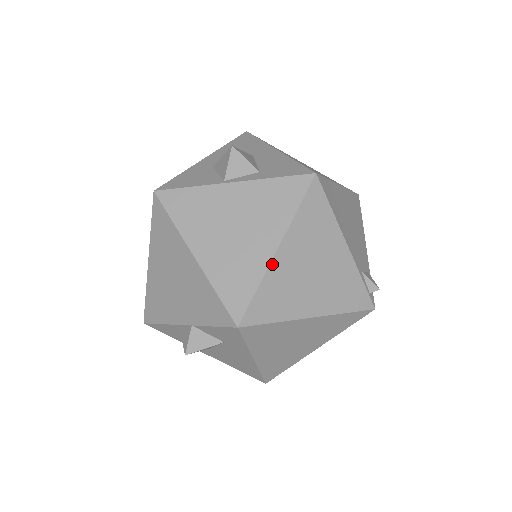
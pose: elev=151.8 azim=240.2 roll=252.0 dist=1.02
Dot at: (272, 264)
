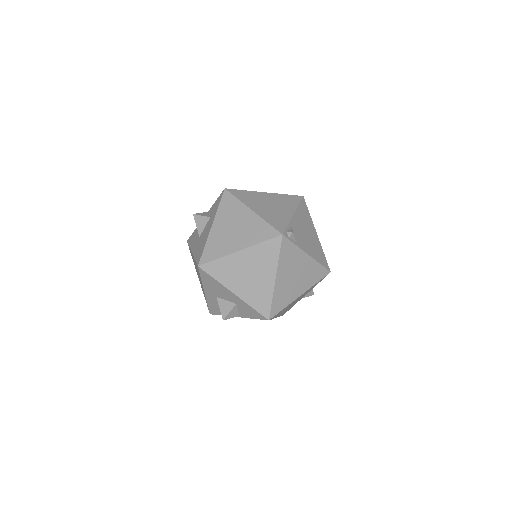
Dot at: (258, 192)
